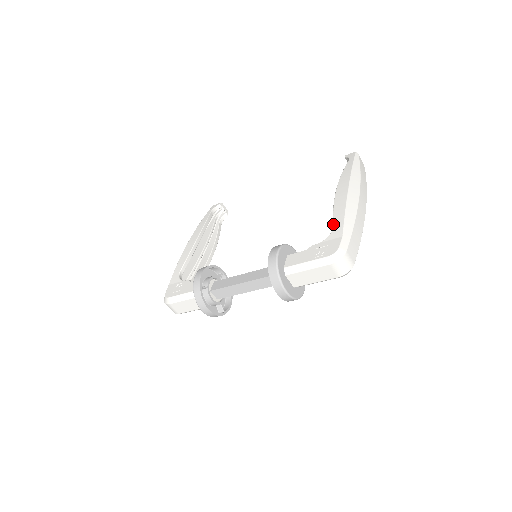
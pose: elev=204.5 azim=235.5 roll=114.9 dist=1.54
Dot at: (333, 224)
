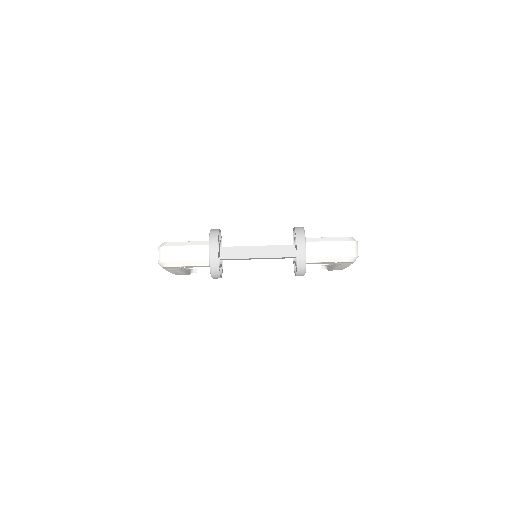
Dot at: occluded
